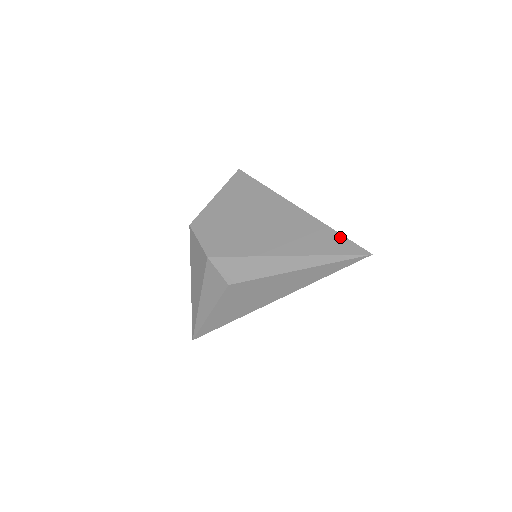
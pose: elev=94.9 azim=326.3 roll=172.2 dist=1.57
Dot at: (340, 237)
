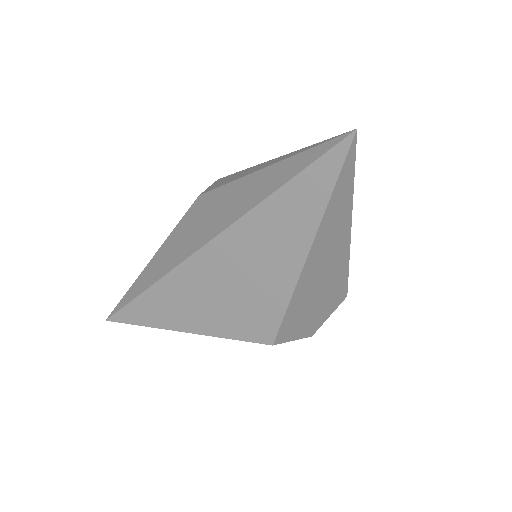
Dot at: occluded
